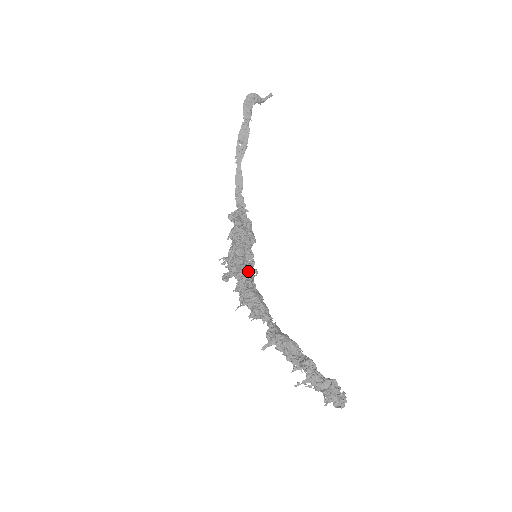
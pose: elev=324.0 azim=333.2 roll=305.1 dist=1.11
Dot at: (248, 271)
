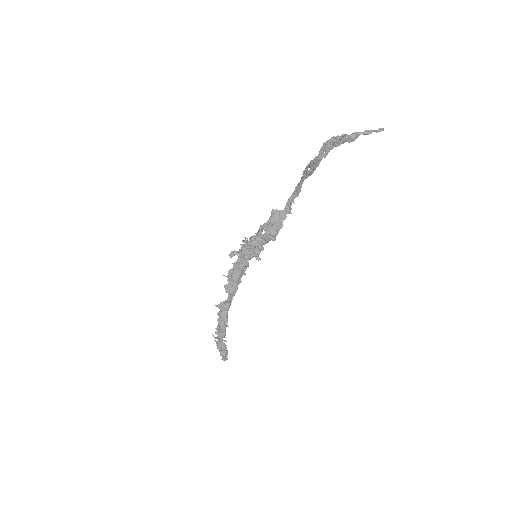
Dot at: (248, 259)
